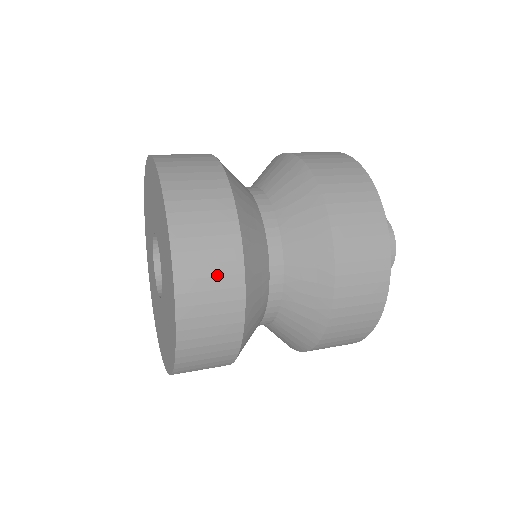
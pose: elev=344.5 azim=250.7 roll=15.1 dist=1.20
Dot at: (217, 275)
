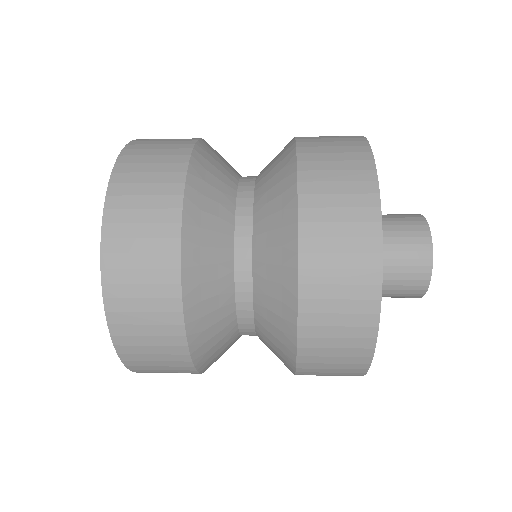
Dot at: (162, 155)
